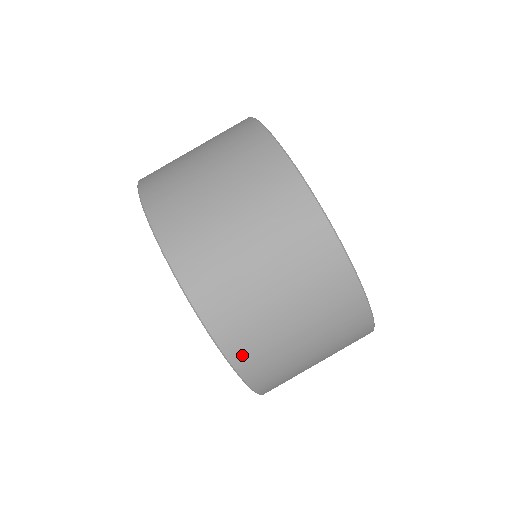
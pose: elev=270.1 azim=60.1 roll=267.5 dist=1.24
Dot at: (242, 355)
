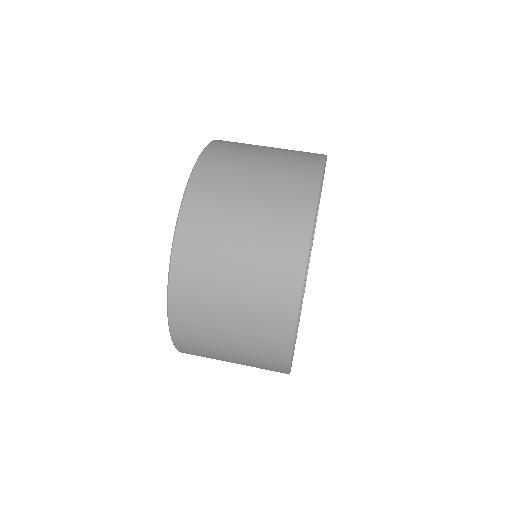
Dot at: (184, 253)
